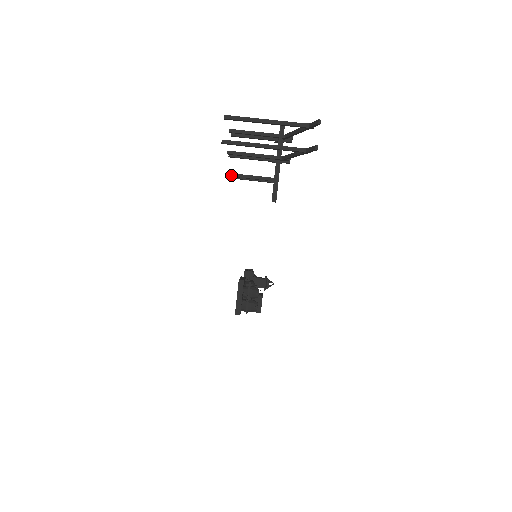
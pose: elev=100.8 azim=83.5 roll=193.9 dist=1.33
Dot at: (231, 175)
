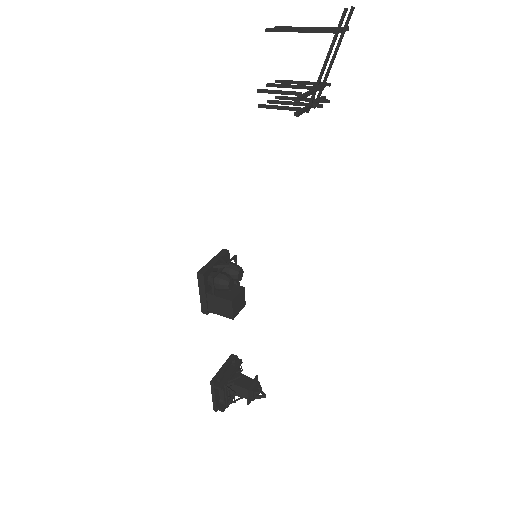
Dot at: (263, 90)
